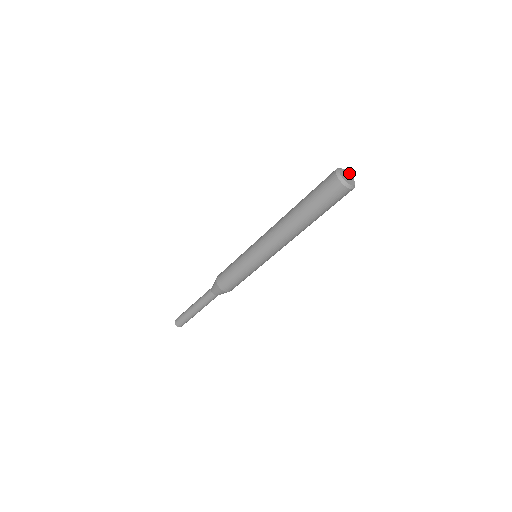
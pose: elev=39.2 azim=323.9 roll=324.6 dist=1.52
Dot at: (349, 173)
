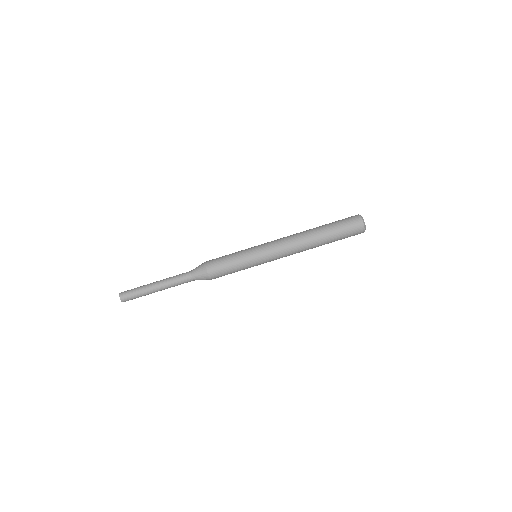
Dot at: occluded
